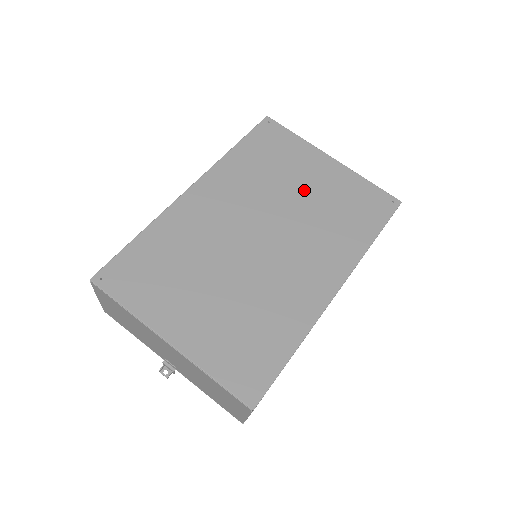
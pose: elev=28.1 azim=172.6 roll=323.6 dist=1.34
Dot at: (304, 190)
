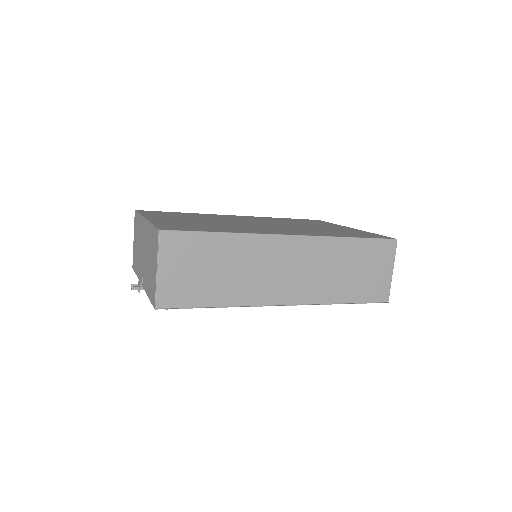
Dot at: (314, 226)
